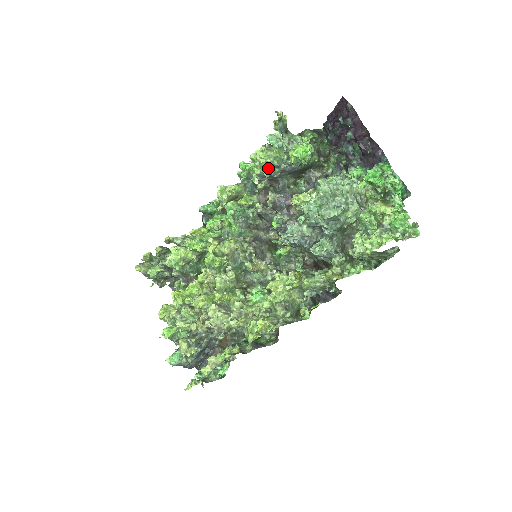
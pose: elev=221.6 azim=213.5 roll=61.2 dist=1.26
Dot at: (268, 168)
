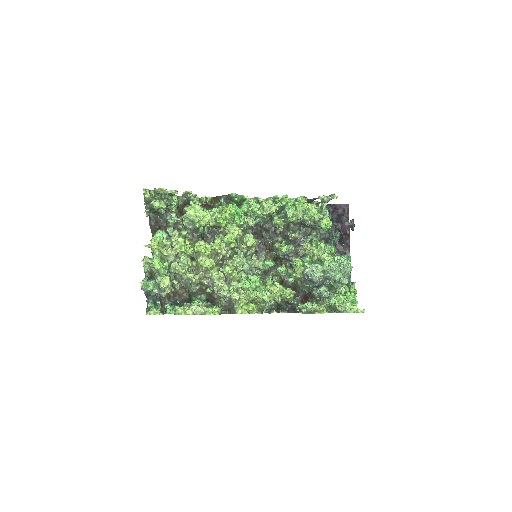
Dot at: (311, 220)
